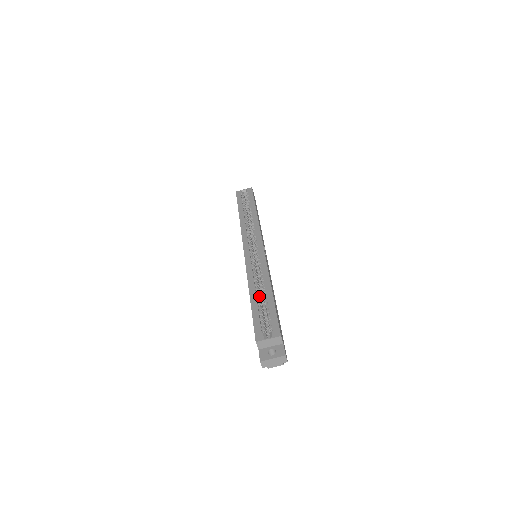
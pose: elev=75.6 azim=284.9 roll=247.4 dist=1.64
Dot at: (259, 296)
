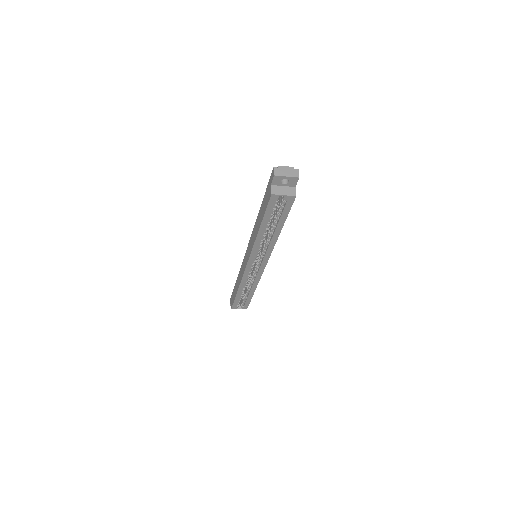
Dot at: (244, 289)
